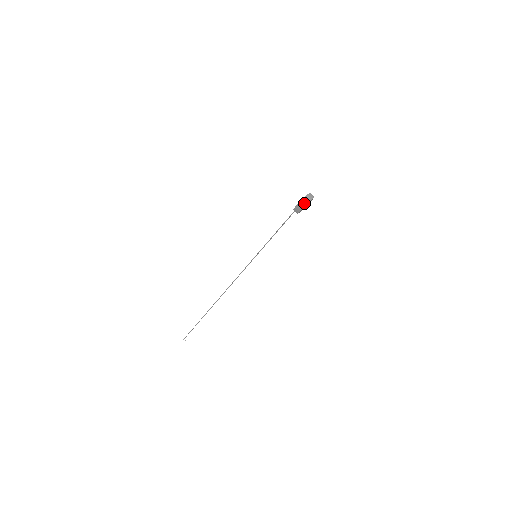
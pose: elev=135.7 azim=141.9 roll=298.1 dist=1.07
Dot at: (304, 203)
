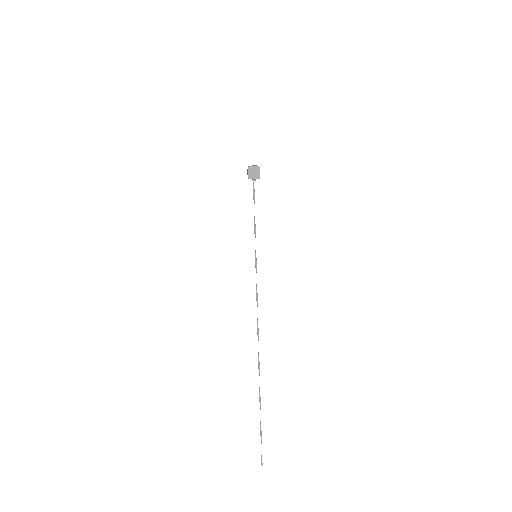
Dot at: (248, 167)
